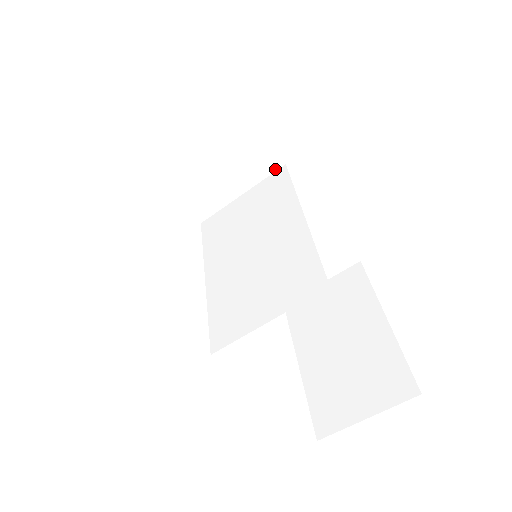
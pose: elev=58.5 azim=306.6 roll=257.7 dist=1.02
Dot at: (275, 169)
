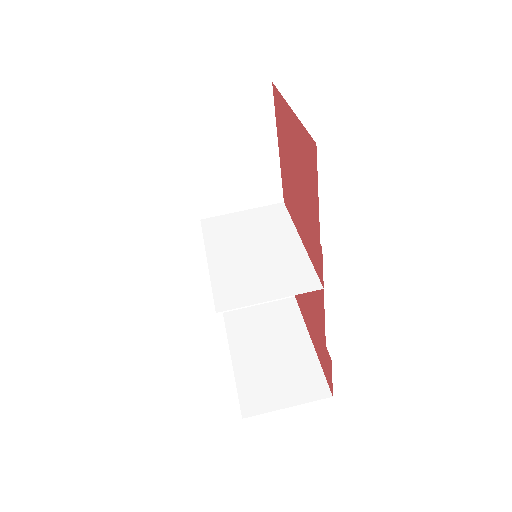
Dot at: (275, 202)
